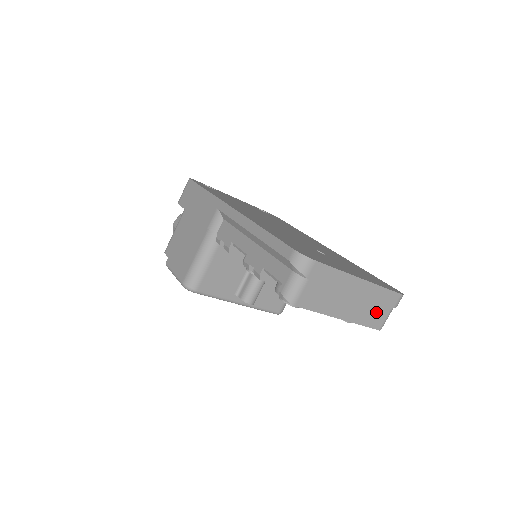
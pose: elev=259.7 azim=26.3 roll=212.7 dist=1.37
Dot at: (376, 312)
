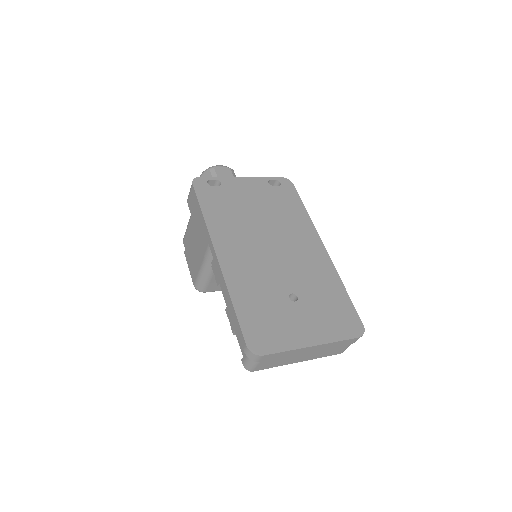
Dot at: (334, 350)
